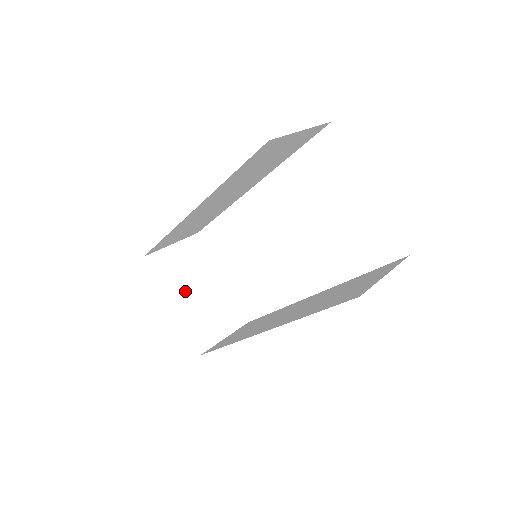
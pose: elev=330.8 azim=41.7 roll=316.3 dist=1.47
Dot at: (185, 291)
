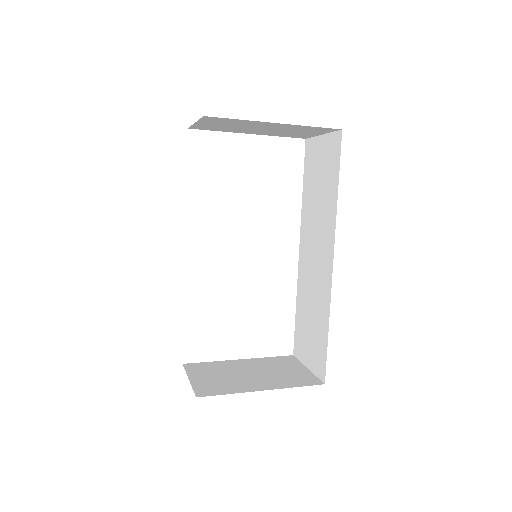
Dot at: (248, 381)
